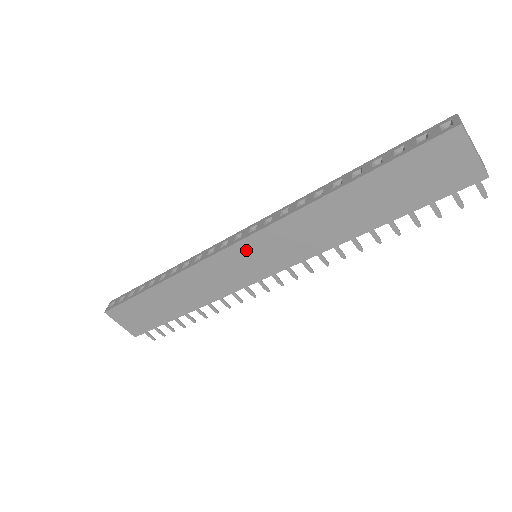
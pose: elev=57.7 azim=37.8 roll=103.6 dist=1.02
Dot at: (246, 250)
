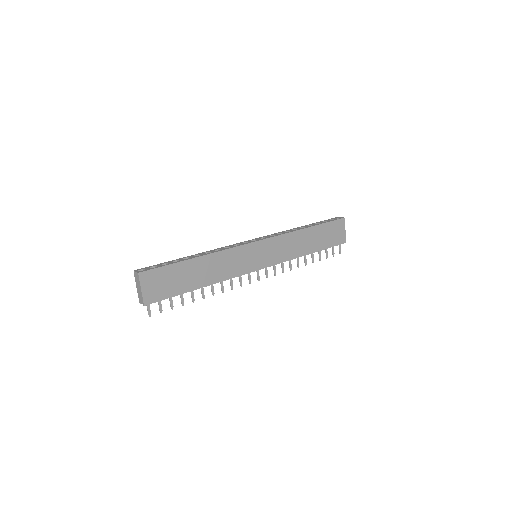
Dot at: (259, 247)
